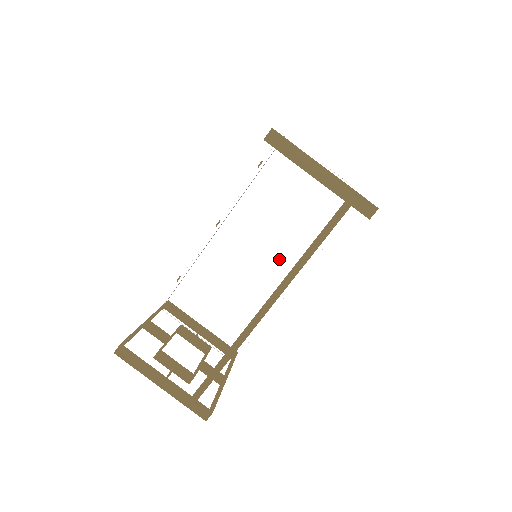
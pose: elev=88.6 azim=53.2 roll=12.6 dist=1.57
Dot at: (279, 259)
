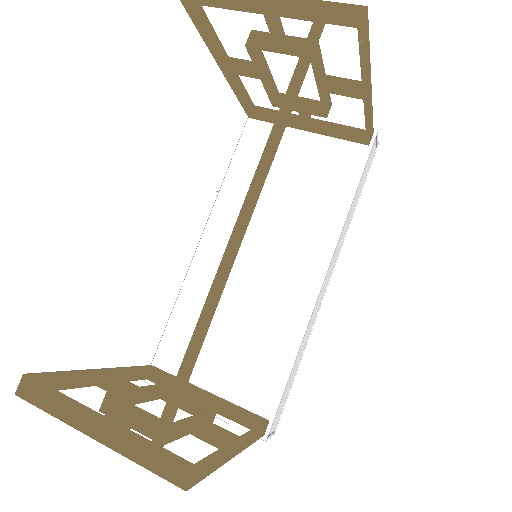
Dot at: (290, 252)
